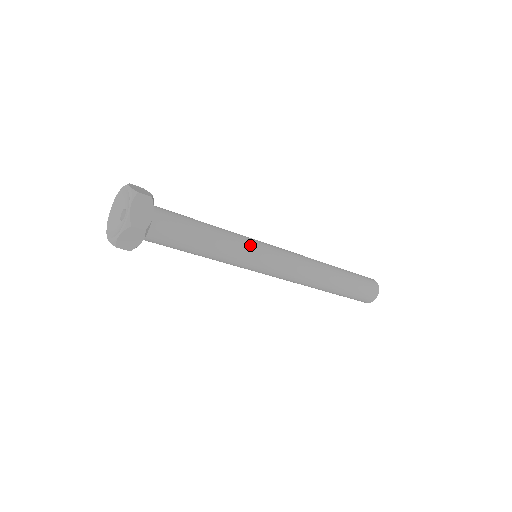
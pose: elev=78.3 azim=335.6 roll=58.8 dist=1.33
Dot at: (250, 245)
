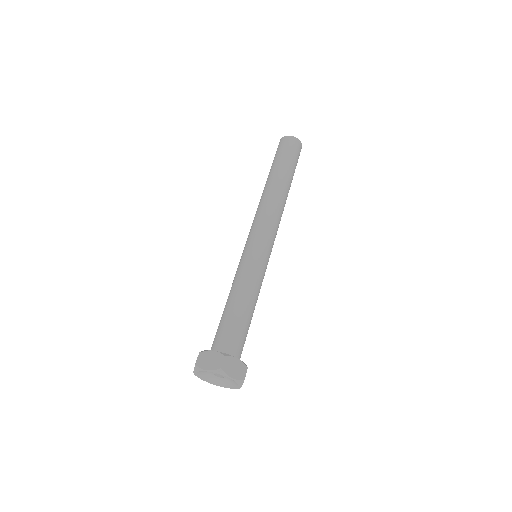
Dot at: (257, 265)
